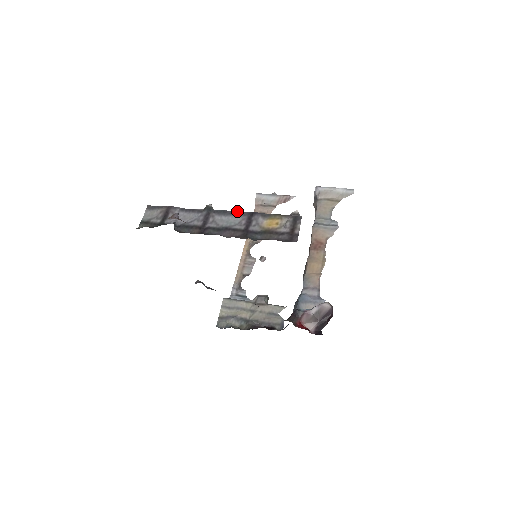
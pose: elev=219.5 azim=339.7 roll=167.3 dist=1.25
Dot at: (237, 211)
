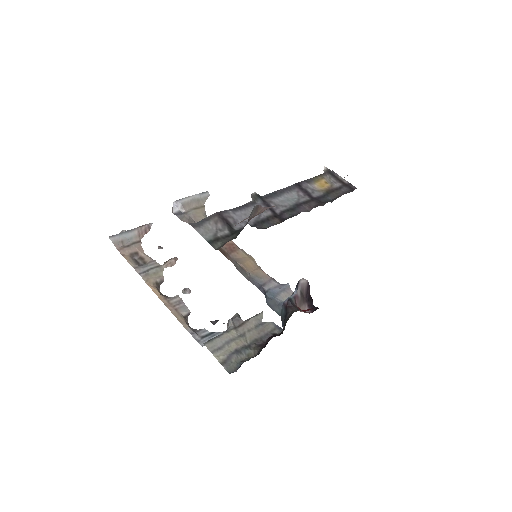
Dot at: (283, 188)
